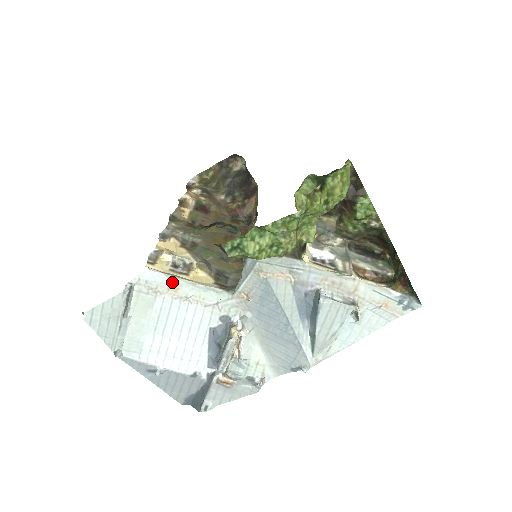
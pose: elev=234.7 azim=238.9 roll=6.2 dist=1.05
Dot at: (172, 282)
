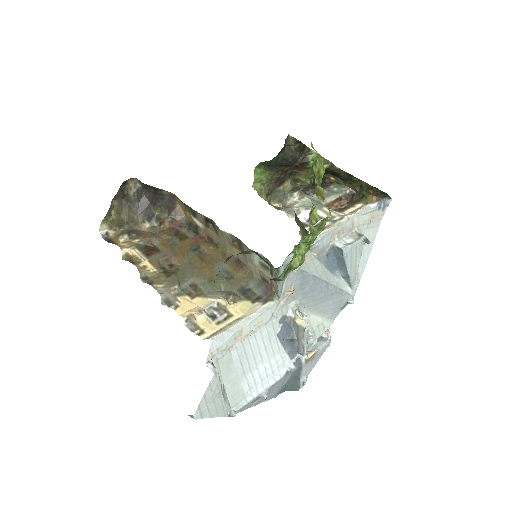
Dot at: (235, 332)
